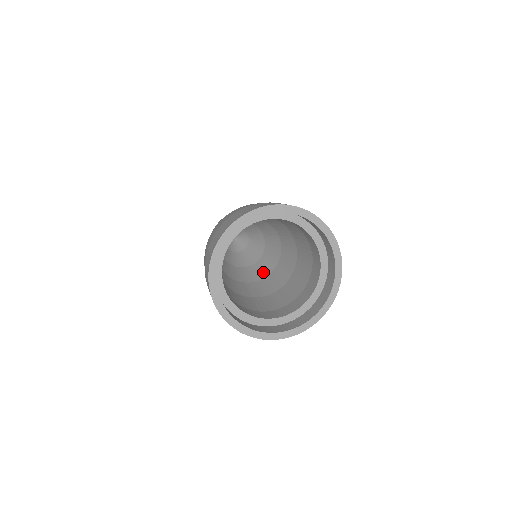
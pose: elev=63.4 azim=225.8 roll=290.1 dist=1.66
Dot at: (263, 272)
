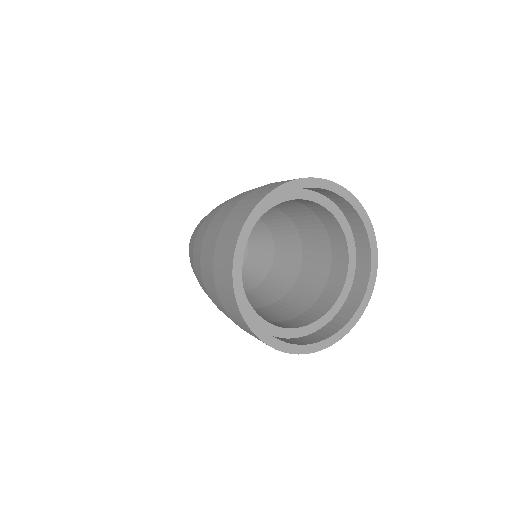
Dot at: (264, 263)
